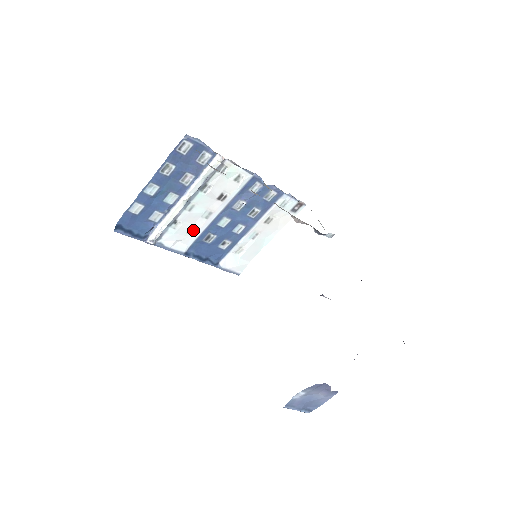
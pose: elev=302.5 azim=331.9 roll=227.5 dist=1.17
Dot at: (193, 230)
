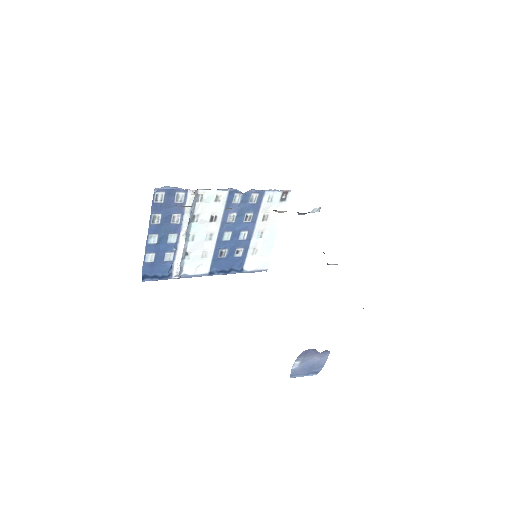
Dot at: (205, 253)
